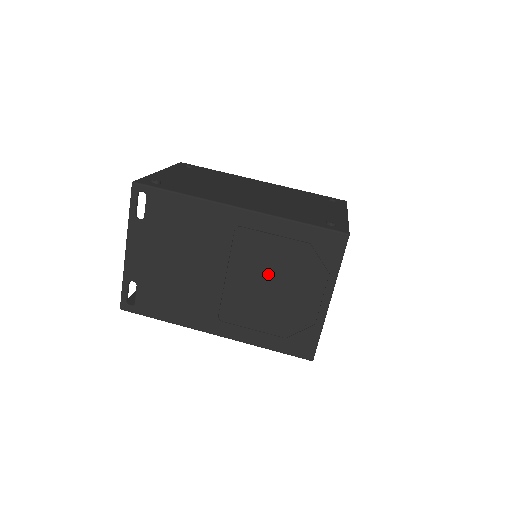
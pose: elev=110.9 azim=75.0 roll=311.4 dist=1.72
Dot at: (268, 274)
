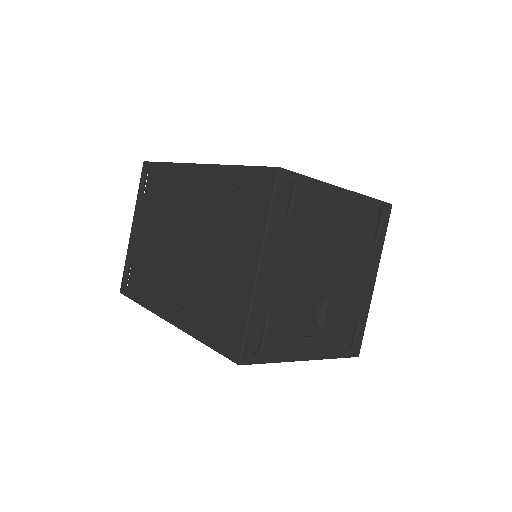
Dot at: (210, 237)
